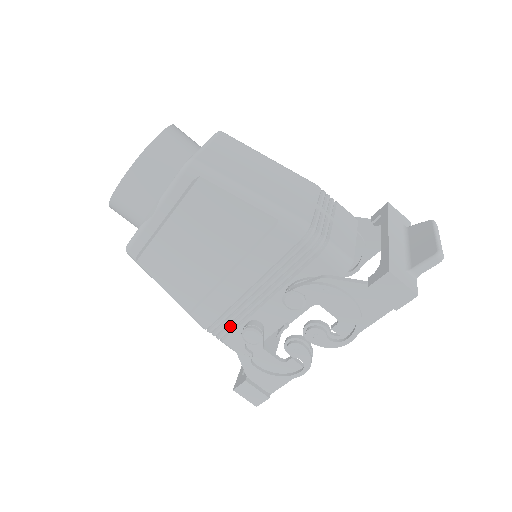
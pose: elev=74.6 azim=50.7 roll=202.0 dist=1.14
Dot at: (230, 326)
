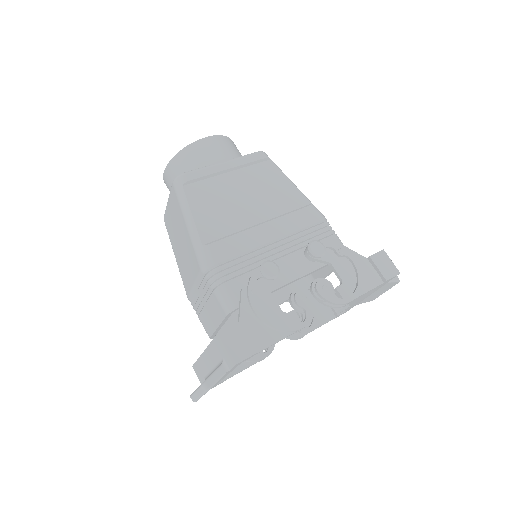
Dot at: (240, 269)
